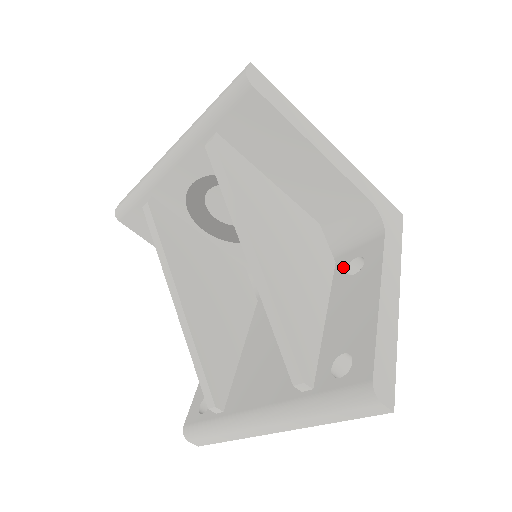
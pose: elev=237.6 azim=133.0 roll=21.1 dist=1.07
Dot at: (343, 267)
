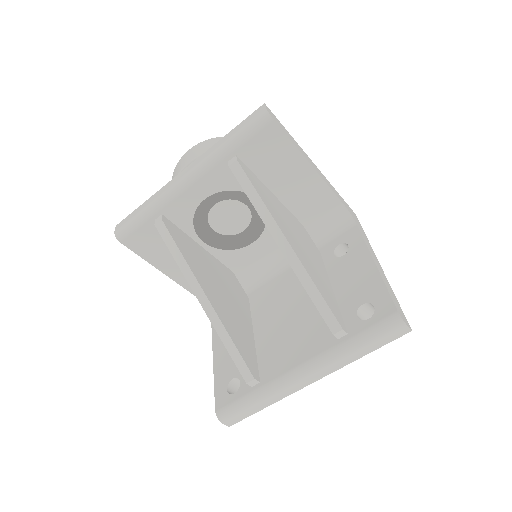
Dot at: (330, 253)
